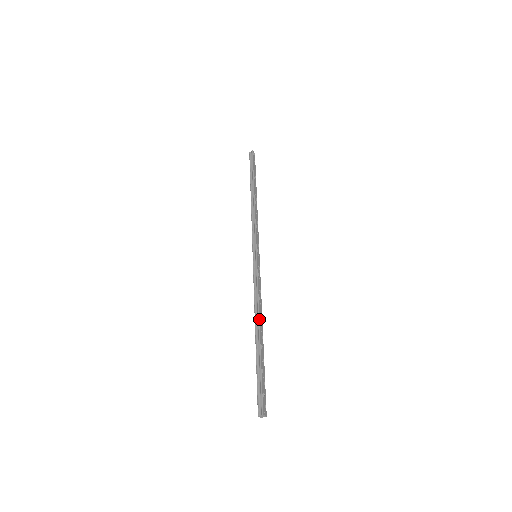
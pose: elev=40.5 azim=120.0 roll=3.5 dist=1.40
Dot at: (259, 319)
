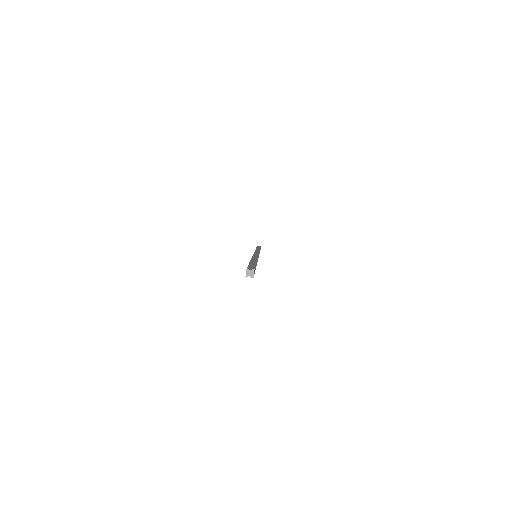
Dot at: occluded
